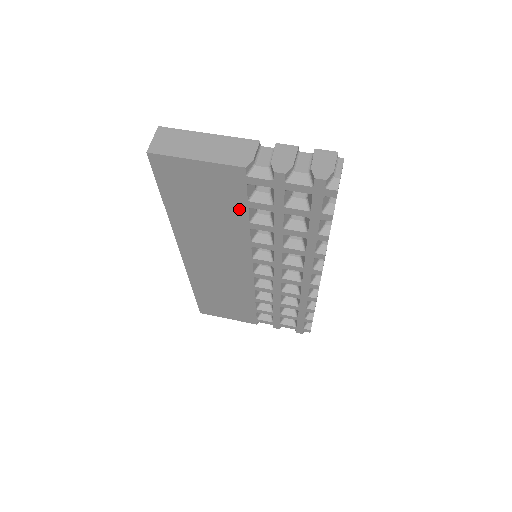
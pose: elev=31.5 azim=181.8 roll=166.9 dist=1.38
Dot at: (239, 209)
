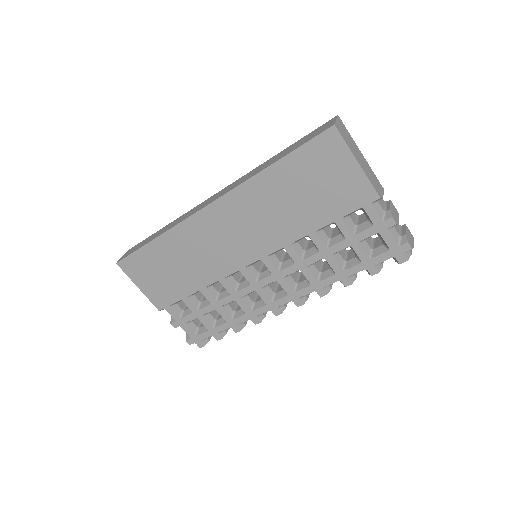
Dot at: (326, 217)
